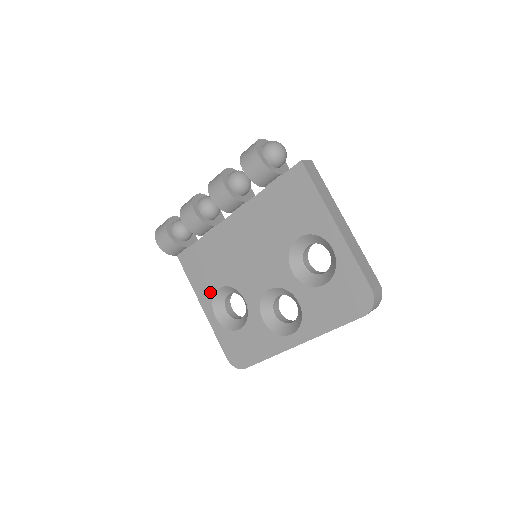
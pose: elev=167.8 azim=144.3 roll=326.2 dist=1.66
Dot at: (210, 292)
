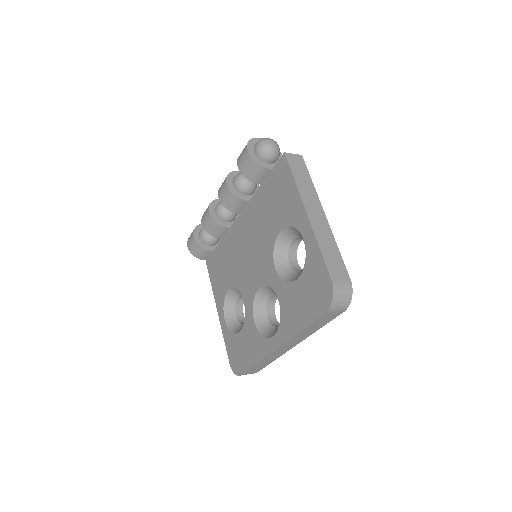
Dot at: (223, 294)
